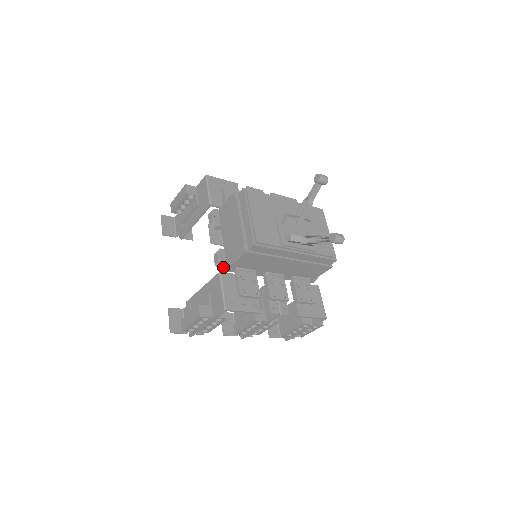
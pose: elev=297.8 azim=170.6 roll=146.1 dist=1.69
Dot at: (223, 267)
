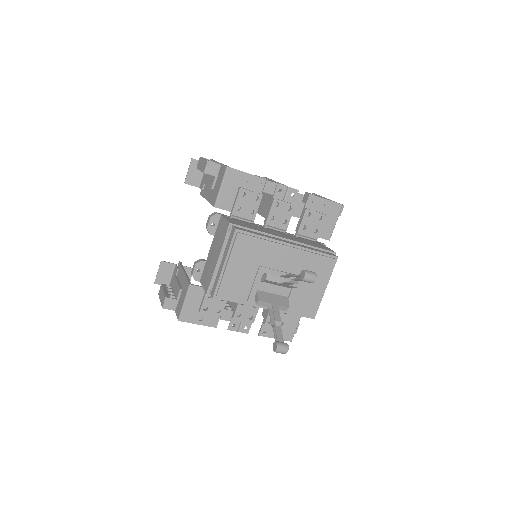
Dot at: (195, 280)
